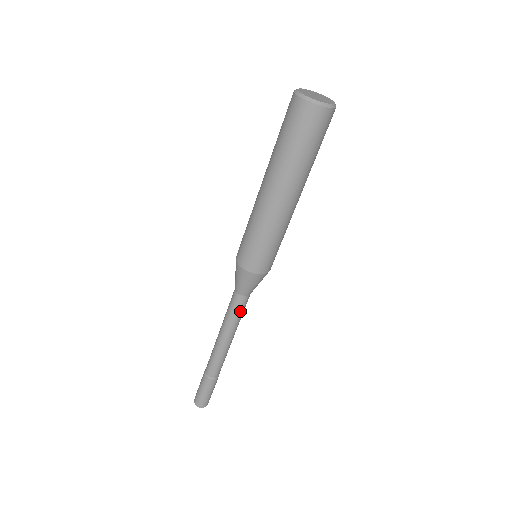
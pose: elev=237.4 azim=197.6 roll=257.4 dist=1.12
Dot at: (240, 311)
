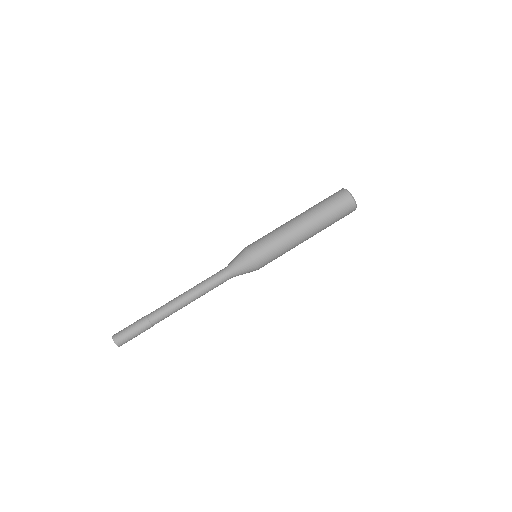
Dot at: (217, 282)
